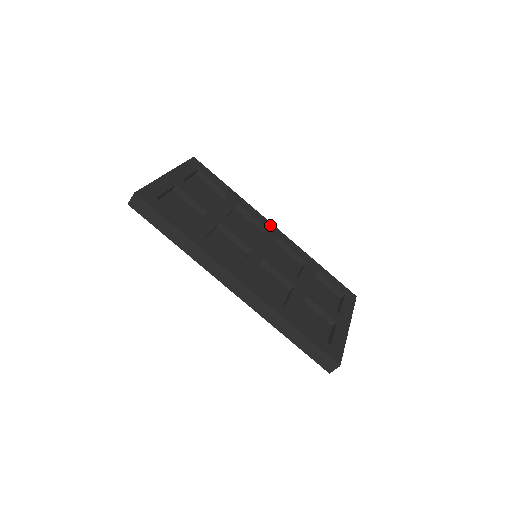
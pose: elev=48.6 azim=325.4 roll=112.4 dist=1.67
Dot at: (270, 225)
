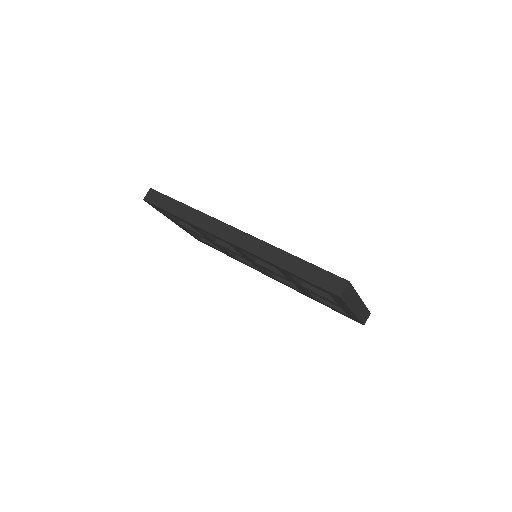
Dot at: occluded
